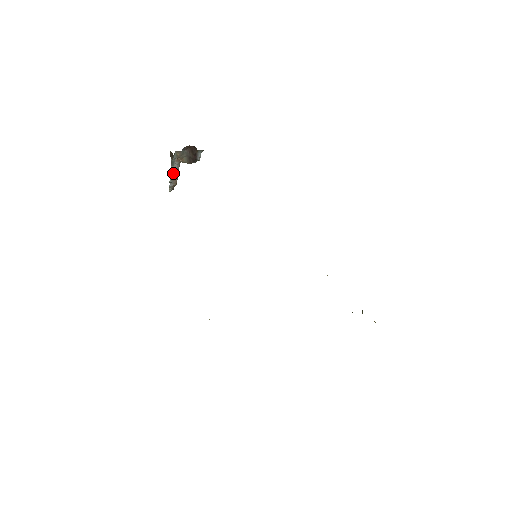
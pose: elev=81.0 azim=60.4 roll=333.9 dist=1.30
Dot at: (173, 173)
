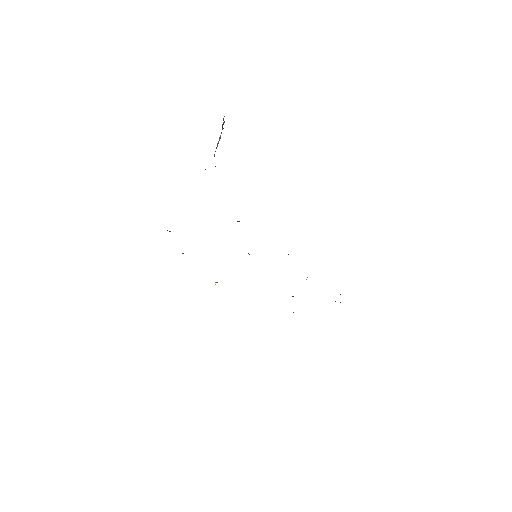
Dot at: occluded
